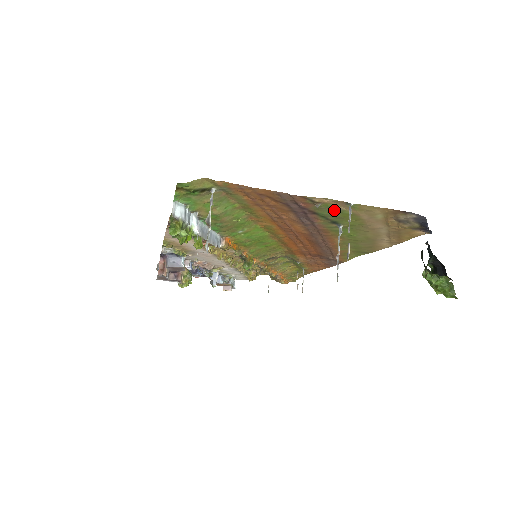
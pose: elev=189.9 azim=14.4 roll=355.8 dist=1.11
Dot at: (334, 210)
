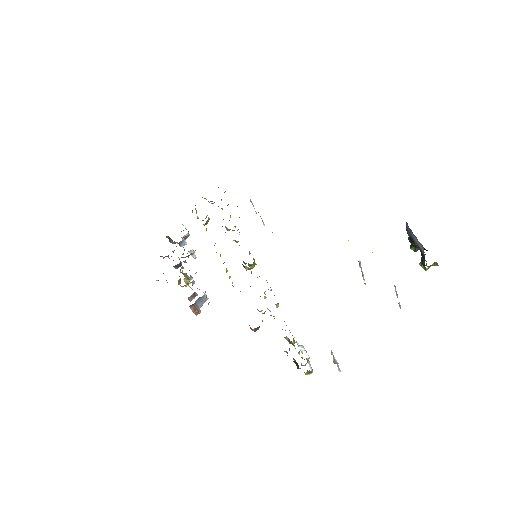
Dot at: occluded
